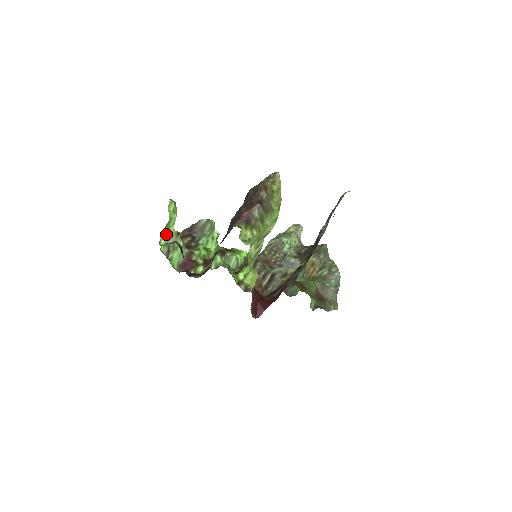
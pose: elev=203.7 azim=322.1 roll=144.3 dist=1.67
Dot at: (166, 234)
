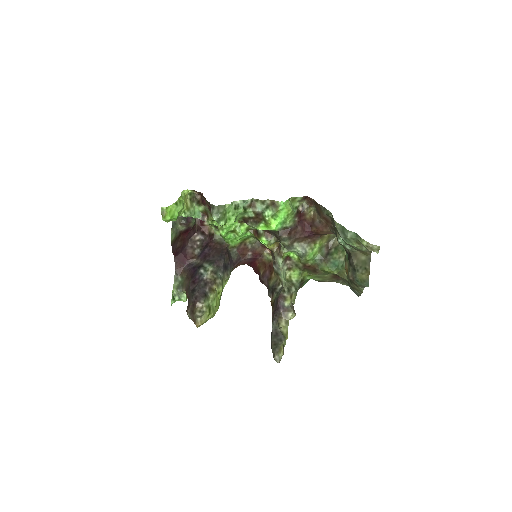
Dot at: occluded
